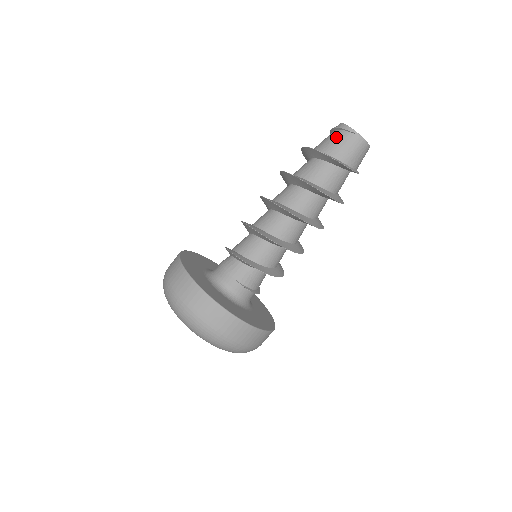
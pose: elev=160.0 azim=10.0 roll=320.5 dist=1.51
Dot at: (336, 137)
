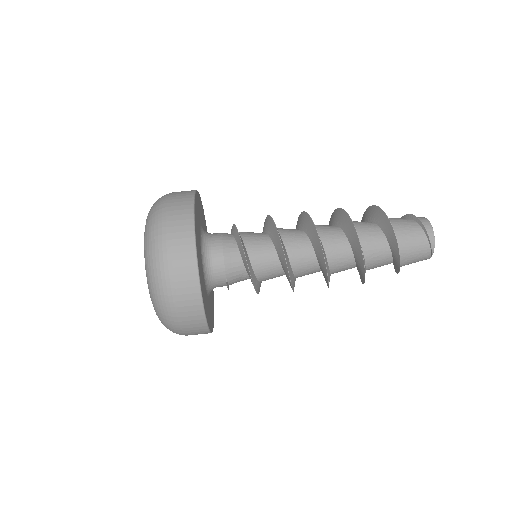
Dot at: (419, 242)
